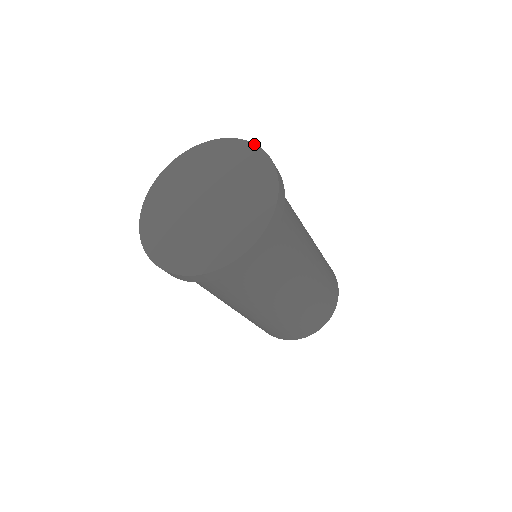
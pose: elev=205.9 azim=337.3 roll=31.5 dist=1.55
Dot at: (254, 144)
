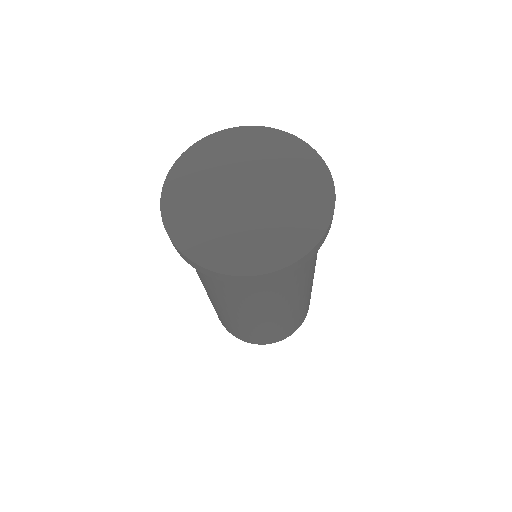
Dot at: (334, 186)
